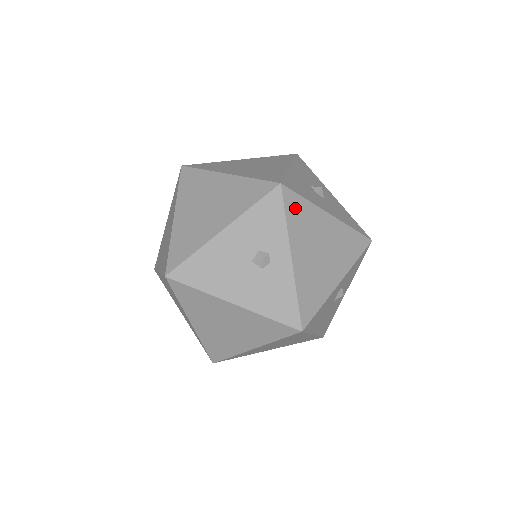
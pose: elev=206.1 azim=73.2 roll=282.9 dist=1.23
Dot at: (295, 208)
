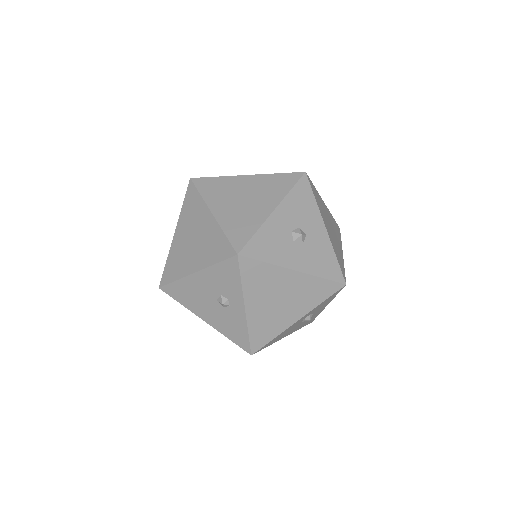
Dot at: (253, 271)
